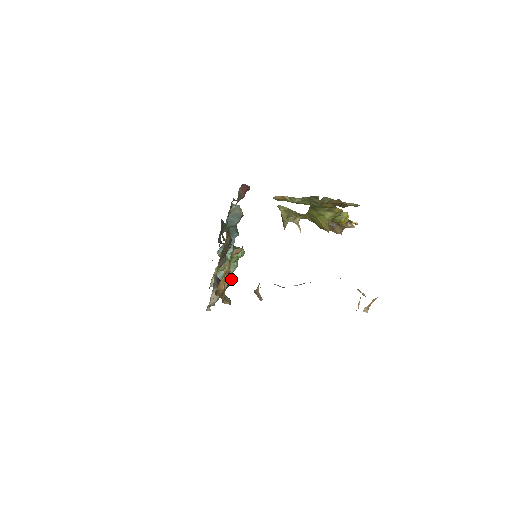
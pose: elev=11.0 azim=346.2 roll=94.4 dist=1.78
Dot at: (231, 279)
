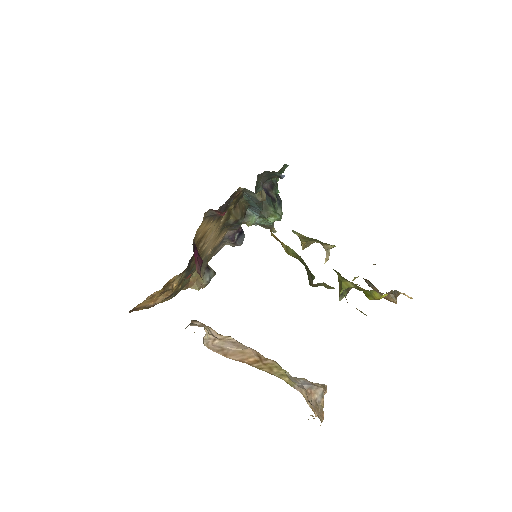
Dot at: (269, 227)
